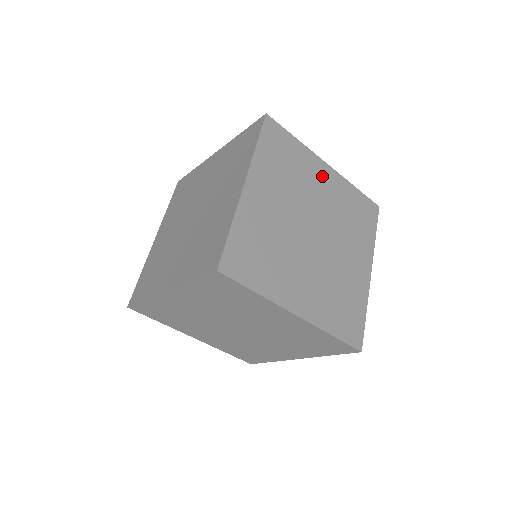
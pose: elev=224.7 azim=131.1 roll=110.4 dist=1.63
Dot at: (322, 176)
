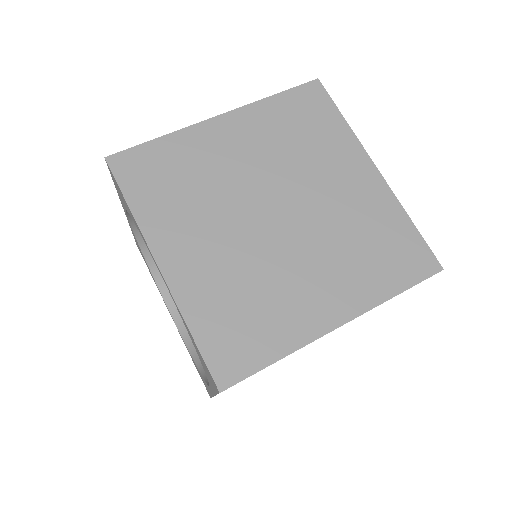
Dot at: occluded
